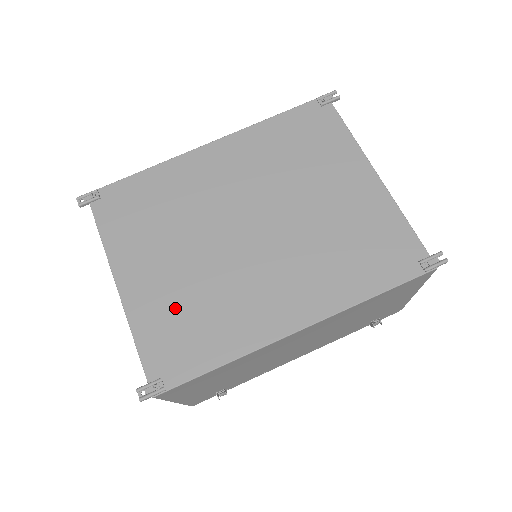
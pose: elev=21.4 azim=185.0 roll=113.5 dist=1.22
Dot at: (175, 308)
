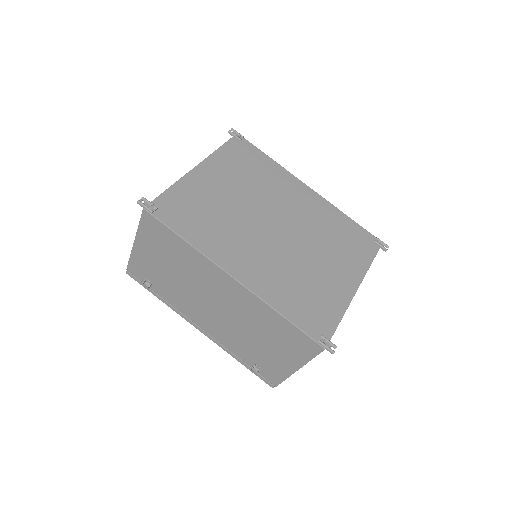
Dot at: (203, 202)
